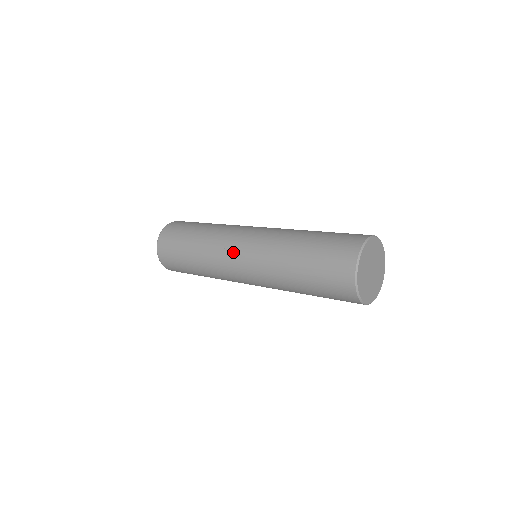
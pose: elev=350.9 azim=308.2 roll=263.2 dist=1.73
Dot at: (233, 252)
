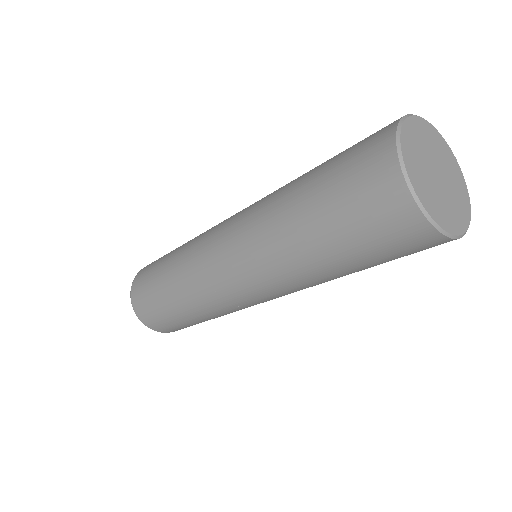
Dot at: occluded
